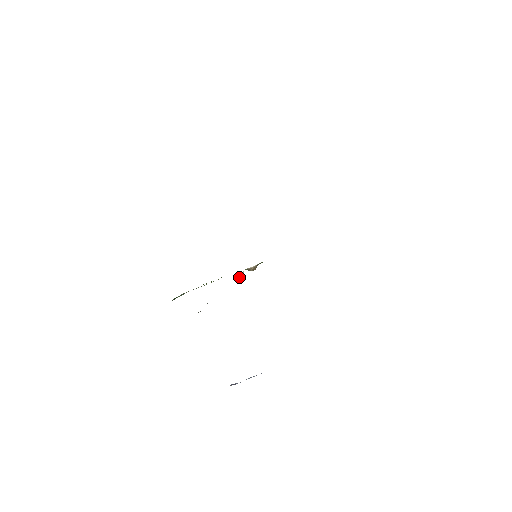
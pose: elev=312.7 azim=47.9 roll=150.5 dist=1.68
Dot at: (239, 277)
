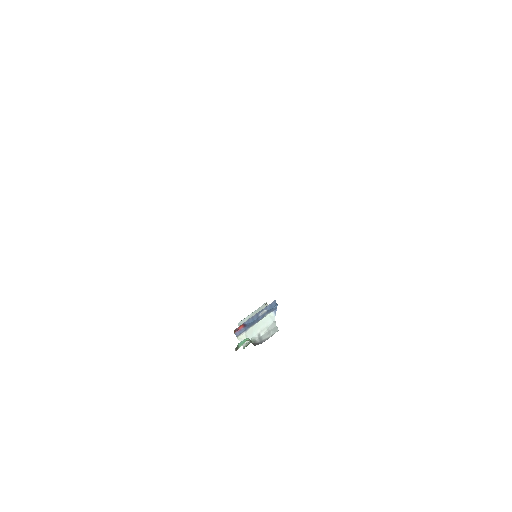
Dot at: occluded
